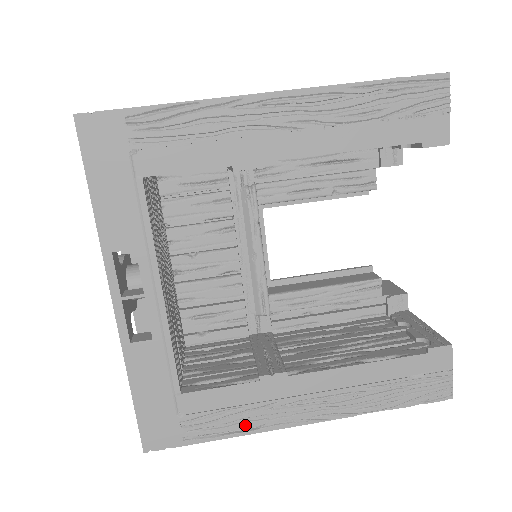
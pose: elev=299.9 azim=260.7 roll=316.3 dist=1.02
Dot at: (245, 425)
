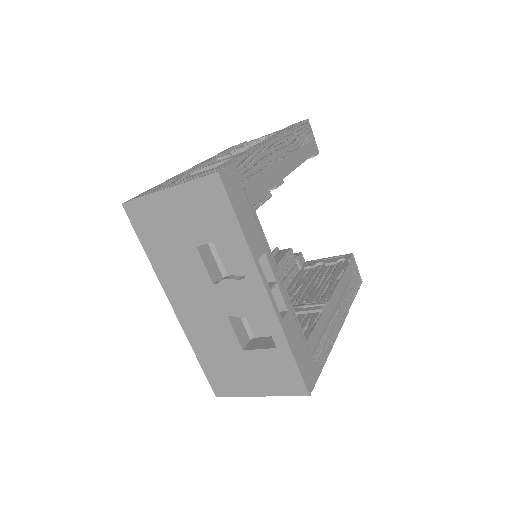
Dot at: (329, 344)
